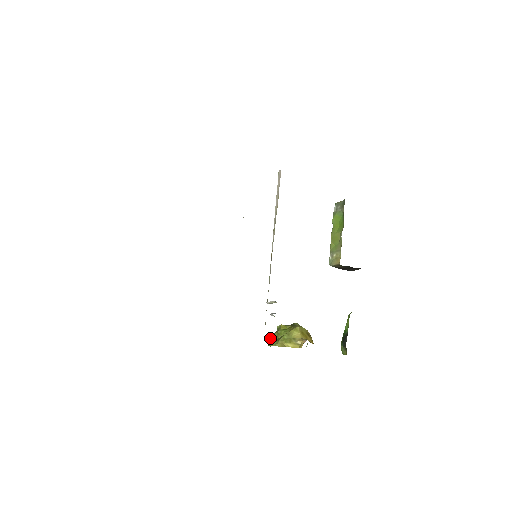
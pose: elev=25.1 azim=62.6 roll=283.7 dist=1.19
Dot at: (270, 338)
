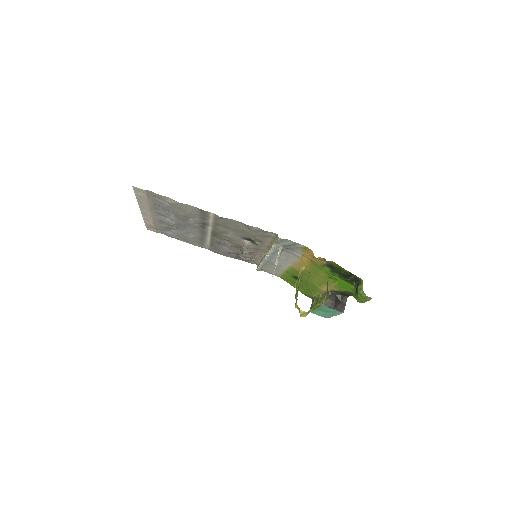
Dot at: occluded
